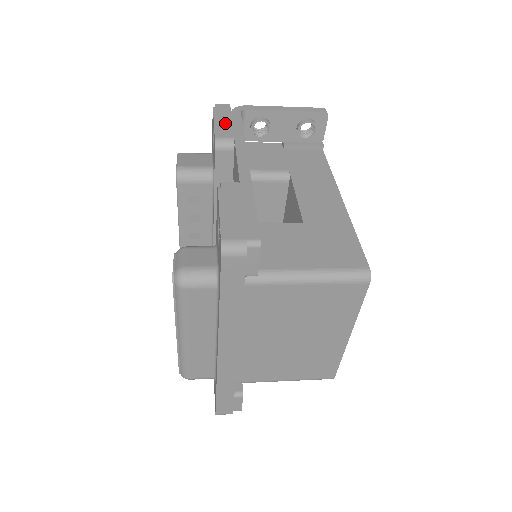
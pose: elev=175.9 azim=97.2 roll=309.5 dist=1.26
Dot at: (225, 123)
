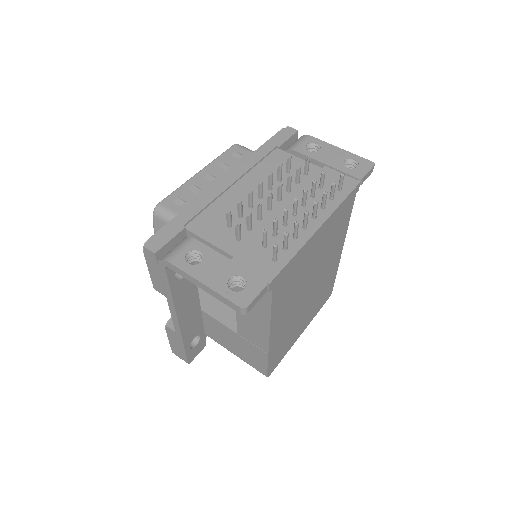
Dot at: (156, 277)
